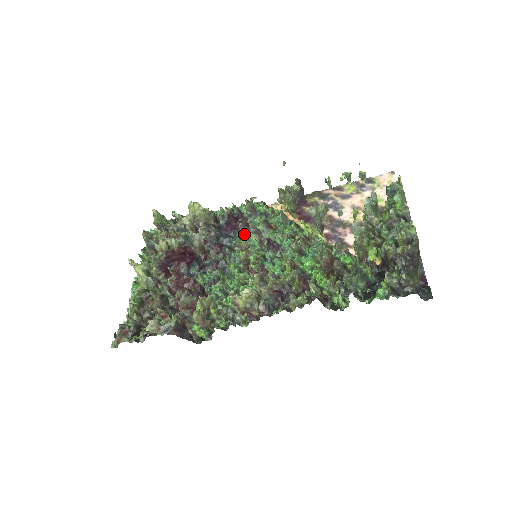
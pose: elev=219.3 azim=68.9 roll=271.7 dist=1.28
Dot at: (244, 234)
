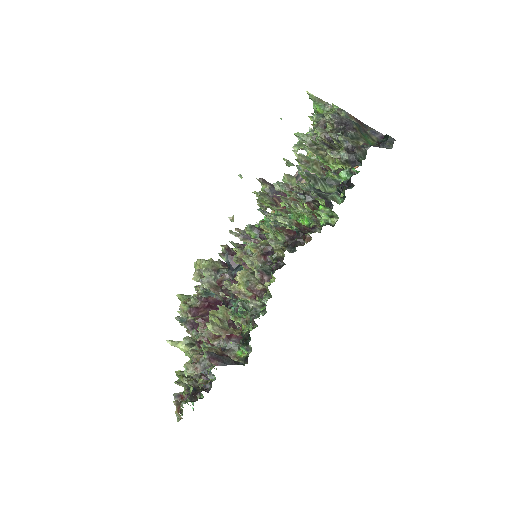
Dot at: occluded
